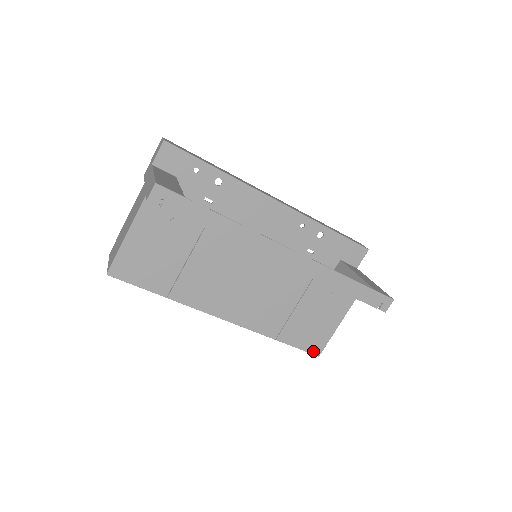
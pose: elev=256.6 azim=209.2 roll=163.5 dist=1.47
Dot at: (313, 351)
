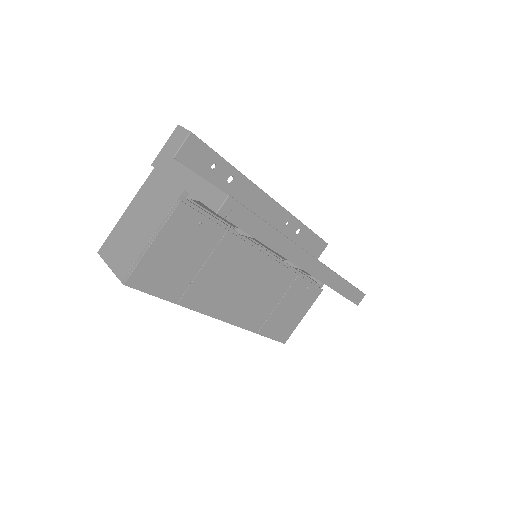
Dot at: (282, 340)
